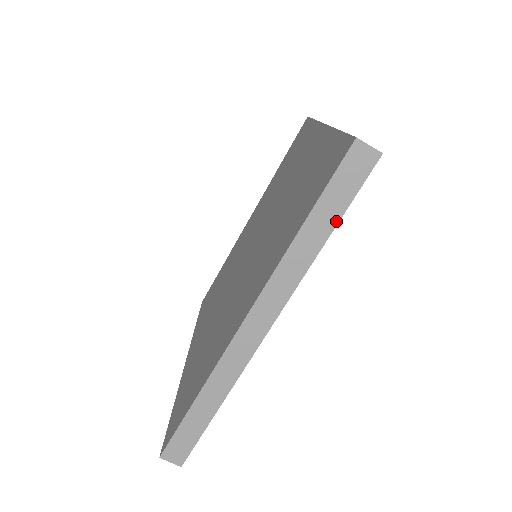
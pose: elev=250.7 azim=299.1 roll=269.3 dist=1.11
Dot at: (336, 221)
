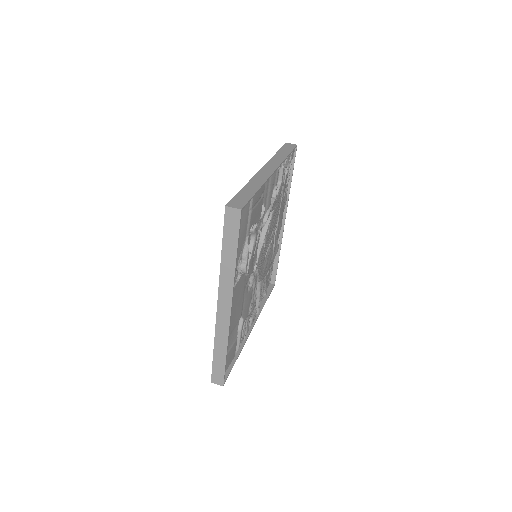
Dot at: (289, 153)
